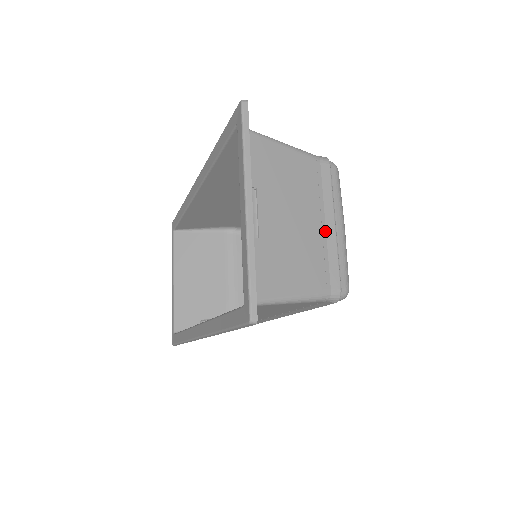
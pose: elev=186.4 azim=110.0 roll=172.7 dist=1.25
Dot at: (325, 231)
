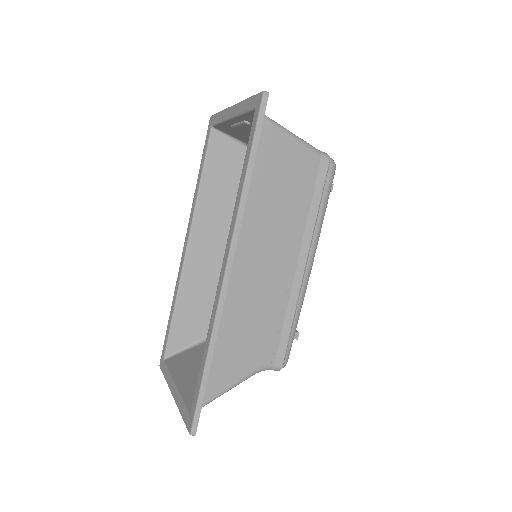
Dot at: occluded
